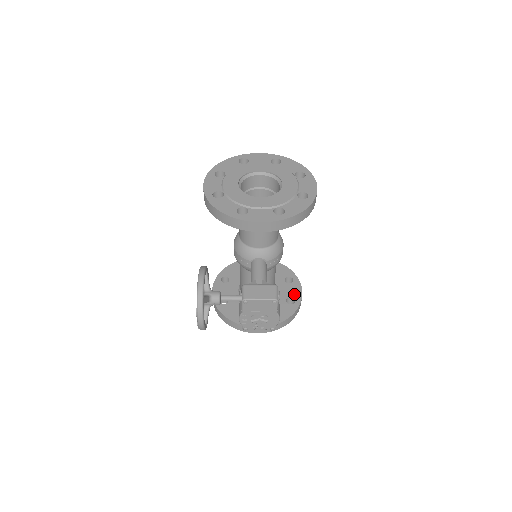
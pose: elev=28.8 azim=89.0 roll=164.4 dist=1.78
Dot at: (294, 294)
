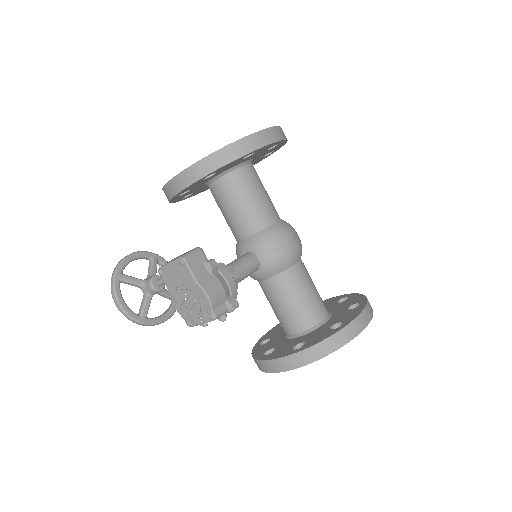
Dot at: (347, 318)
